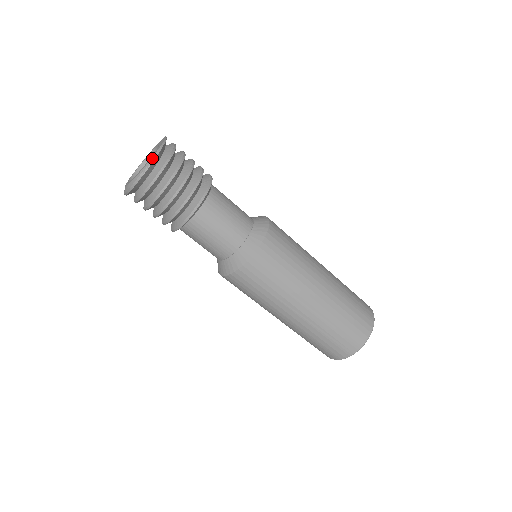
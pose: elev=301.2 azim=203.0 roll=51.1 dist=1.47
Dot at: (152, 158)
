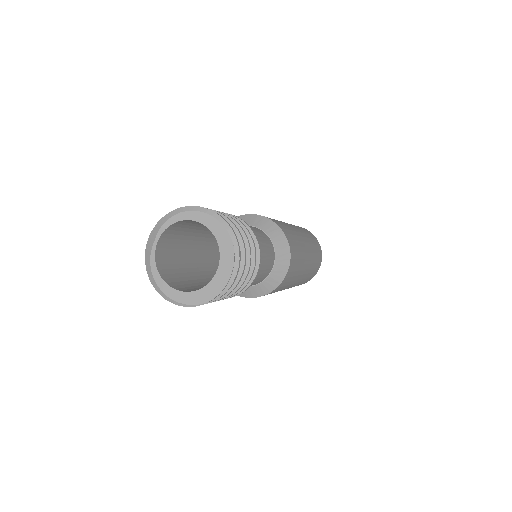
Dot at: occluded
